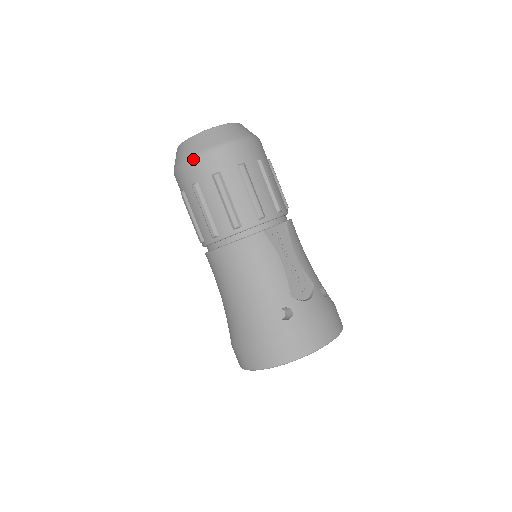
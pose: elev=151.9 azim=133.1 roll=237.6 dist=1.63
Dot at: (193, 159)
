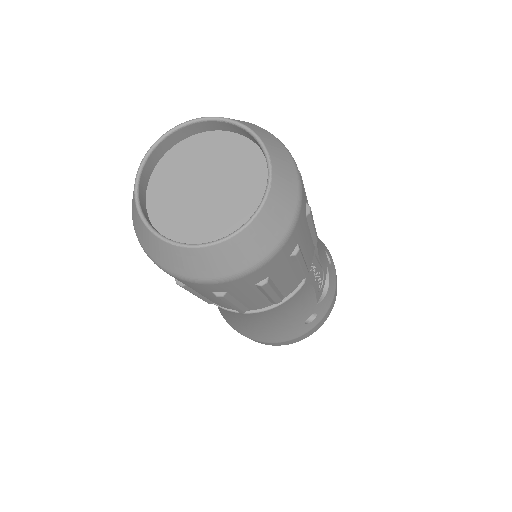
Dot at: (225, 282)
